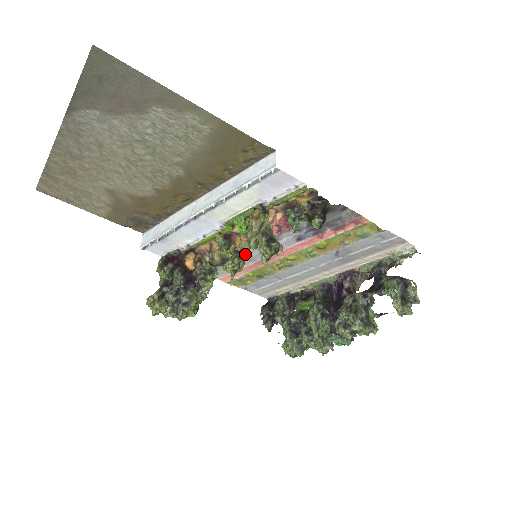
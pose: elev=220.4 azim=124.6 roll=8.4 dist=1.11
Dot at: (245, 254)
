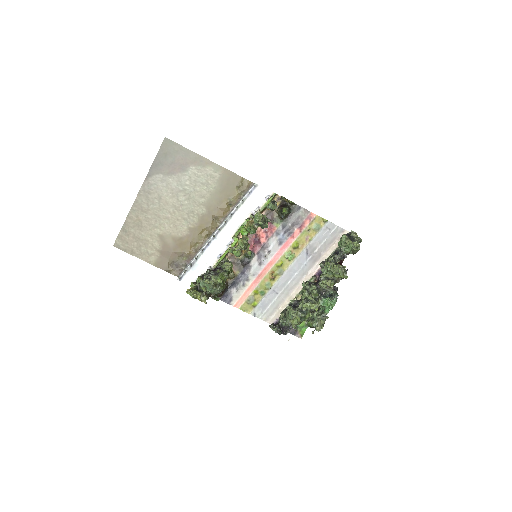
Dot at: (249, 268)
